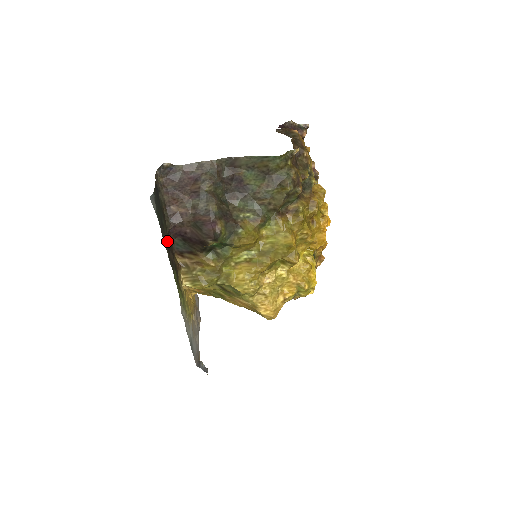
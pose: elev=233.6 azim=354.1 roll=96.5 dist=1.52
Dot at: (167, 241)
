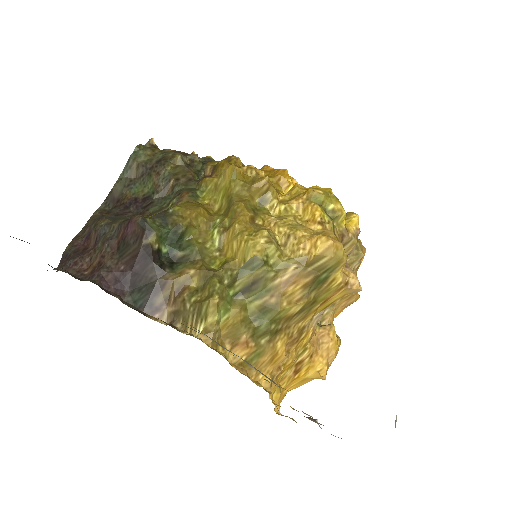
Dot at: occluded
